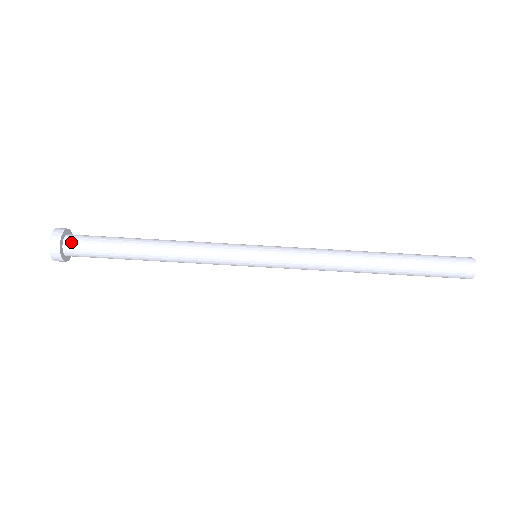
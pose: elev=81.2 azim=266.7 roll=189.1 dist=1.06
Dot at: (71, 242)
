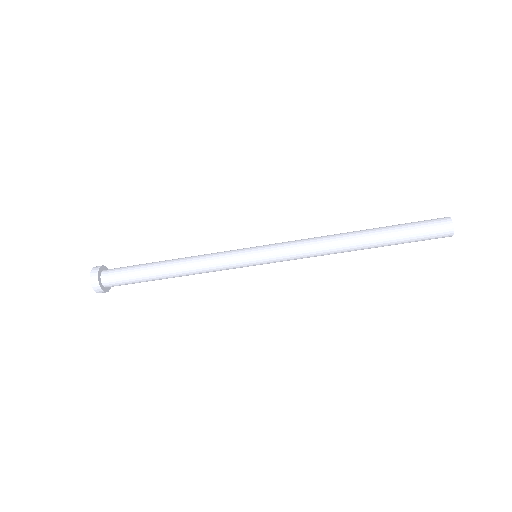
Dot at: (107, 278)
